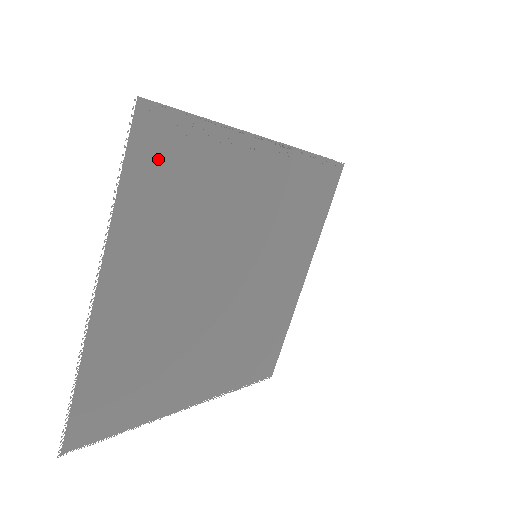
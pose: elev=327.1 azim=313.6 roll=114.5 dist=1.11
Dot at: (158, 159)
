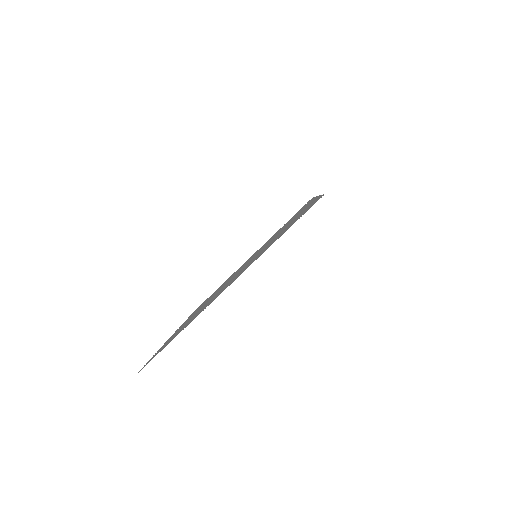
Dot at: occluded
